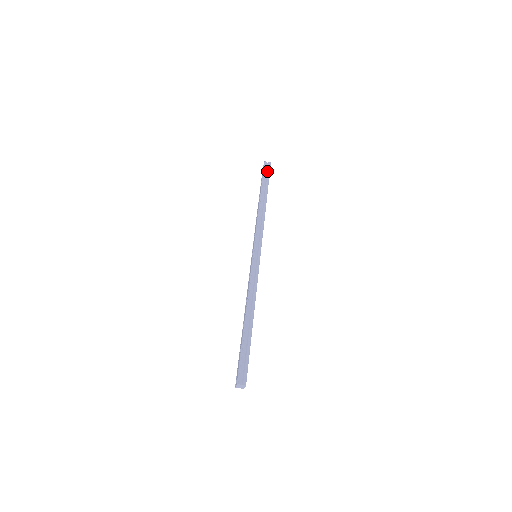
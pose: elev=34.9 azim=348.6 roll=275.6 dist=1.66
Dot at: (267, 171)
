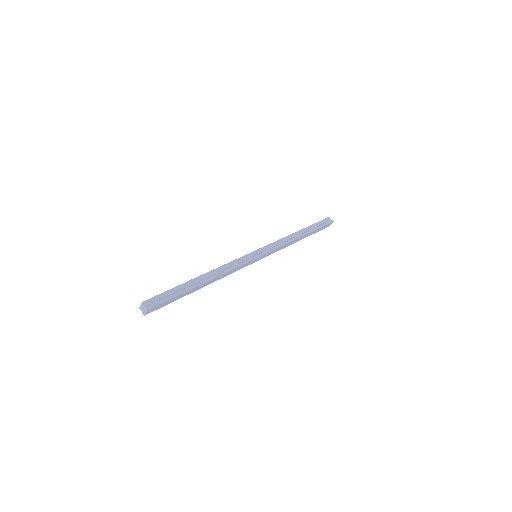
Dot at: (325, 222)
